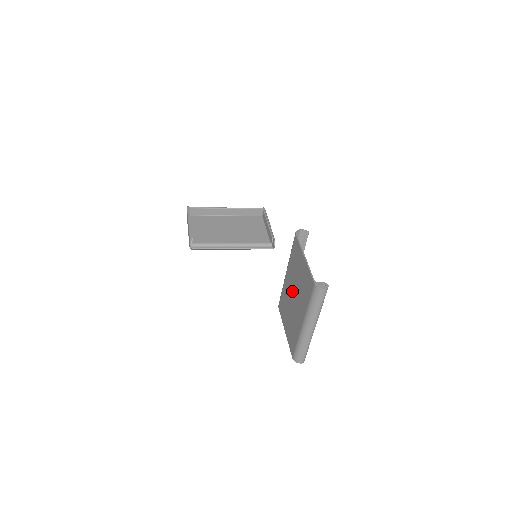
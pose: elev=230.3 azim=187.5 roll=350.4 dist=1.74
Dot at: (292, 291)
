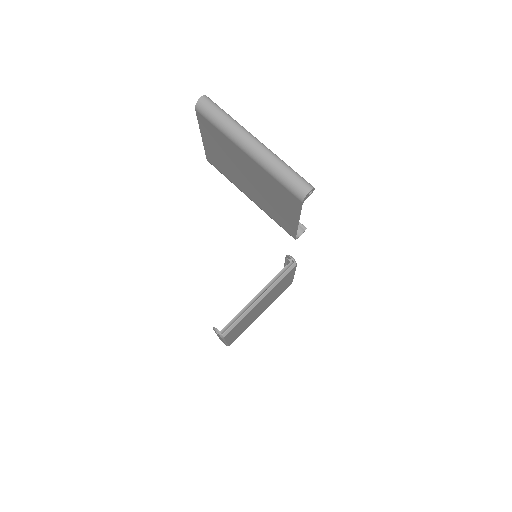
Dot at: (247, 182)
